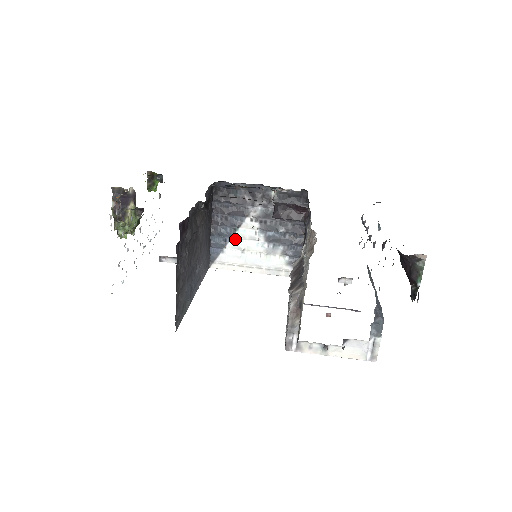
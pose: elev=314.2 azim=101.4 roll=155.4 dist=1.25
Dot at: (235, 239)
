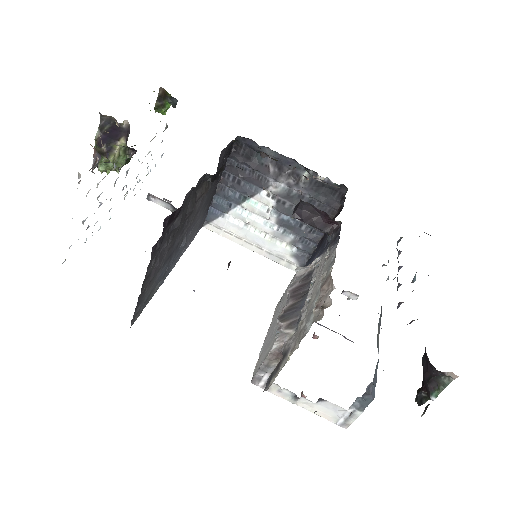
Dot at: (242, 208)
